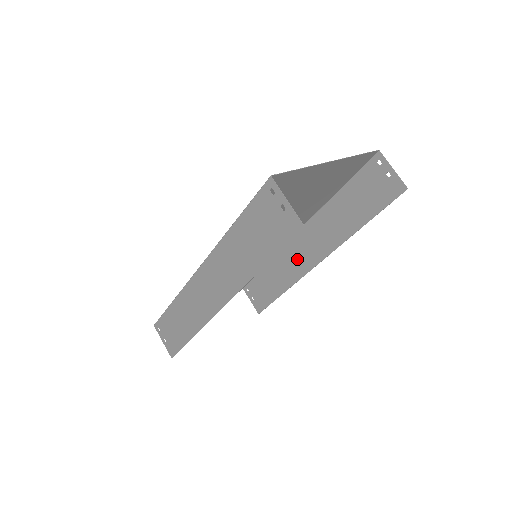
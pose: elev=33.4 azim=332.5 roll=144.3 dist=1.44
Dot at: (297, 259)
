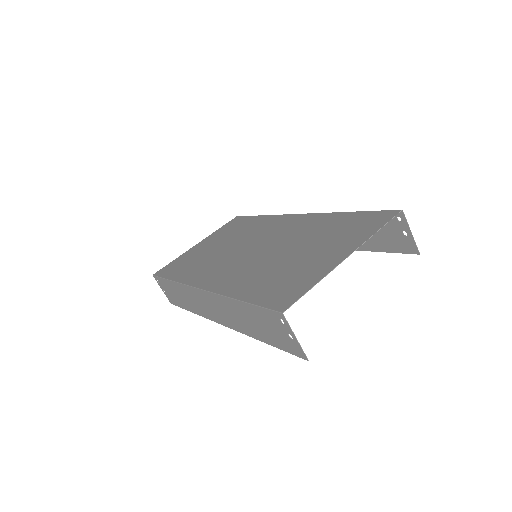
Dot at: occluded
